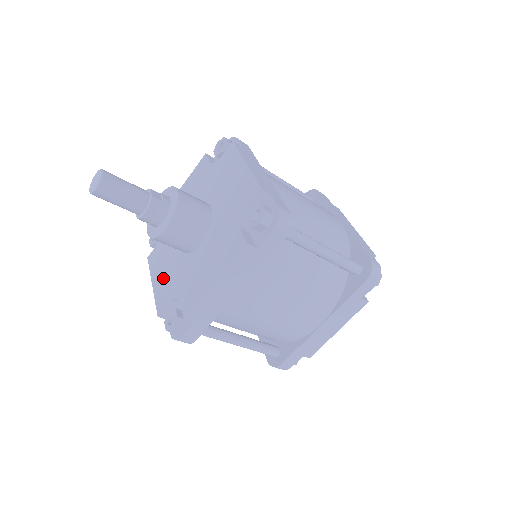
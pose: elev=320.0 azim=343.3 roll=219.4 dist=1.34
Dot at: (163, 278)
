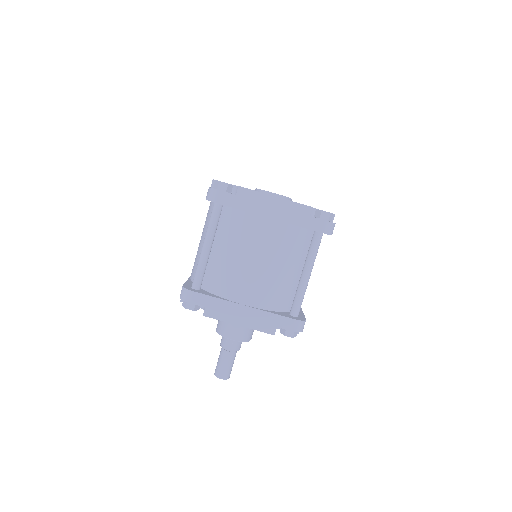
Dot at: occluded
